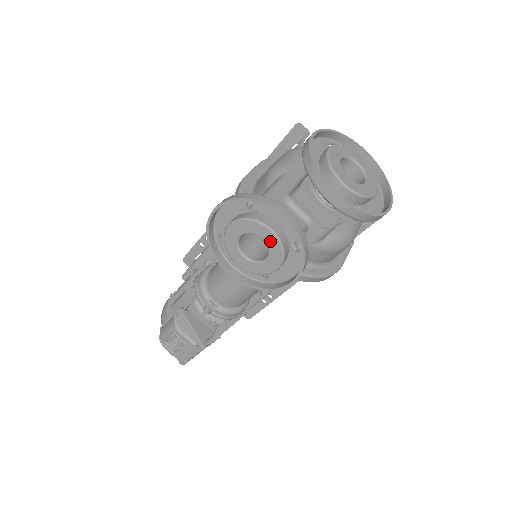
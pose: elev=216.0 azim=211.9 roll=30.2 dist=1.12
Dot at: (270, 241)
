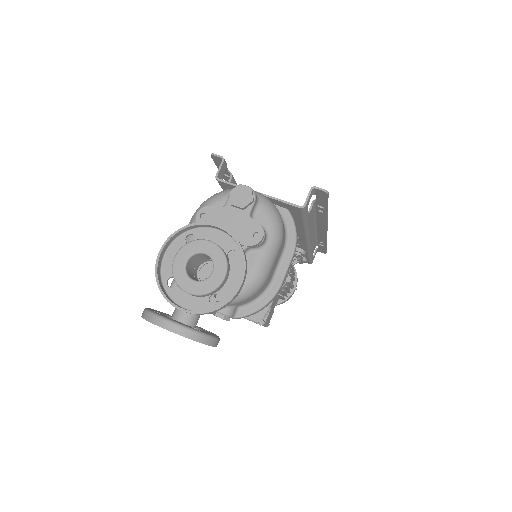
Dot at: occluded
